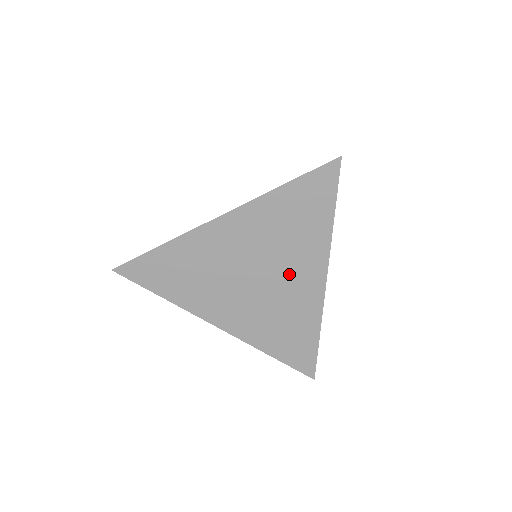
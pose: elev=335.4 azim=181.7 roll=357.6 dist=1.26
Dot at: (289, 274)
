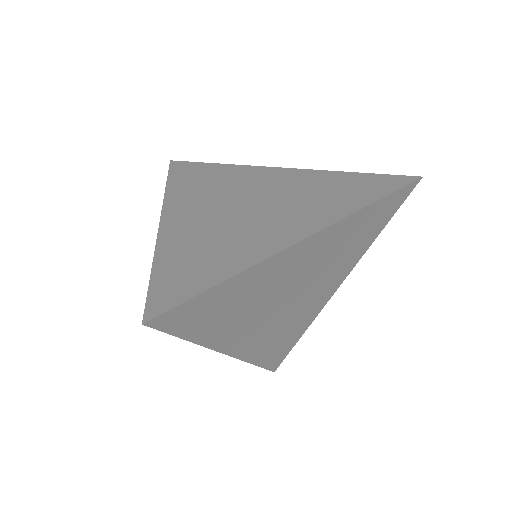
Dot at: (319, 287)
